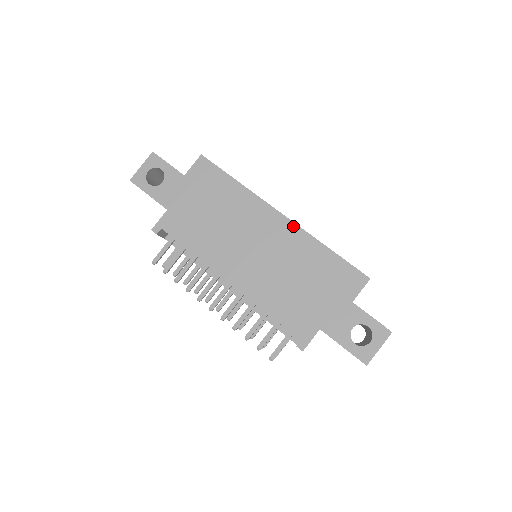
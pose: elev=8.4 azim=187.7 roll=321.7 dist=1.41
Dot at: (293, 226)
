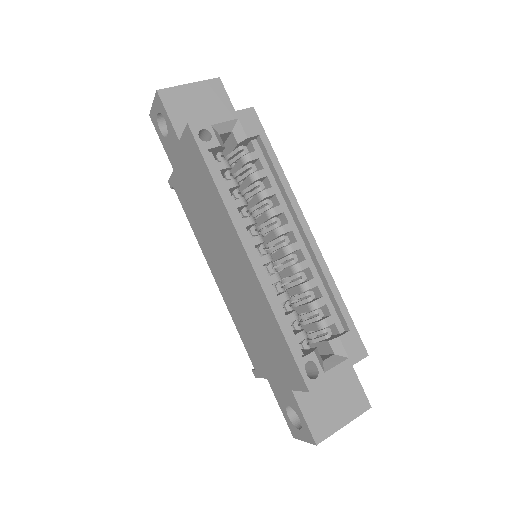
Dot at: (255, 277)
